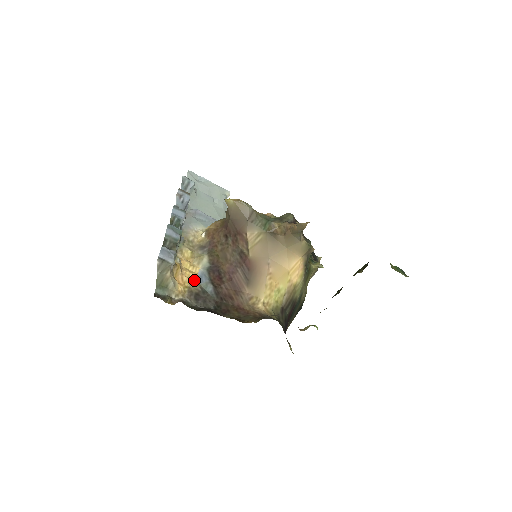
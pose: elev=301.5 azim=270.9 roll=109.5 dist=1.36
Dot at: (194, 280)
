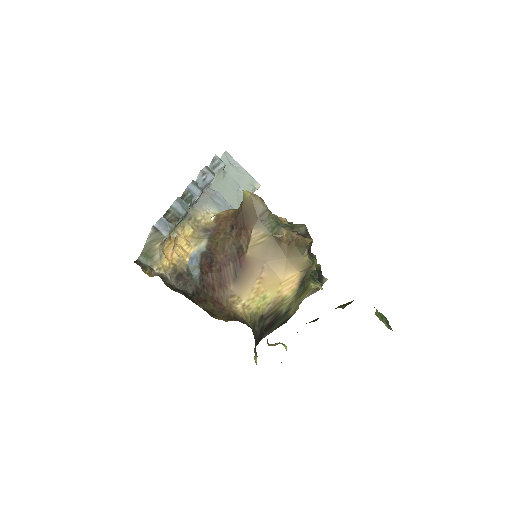
Dot at: (184, 259)
